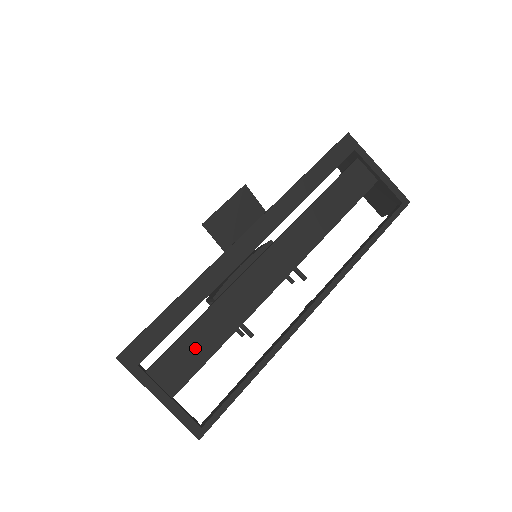
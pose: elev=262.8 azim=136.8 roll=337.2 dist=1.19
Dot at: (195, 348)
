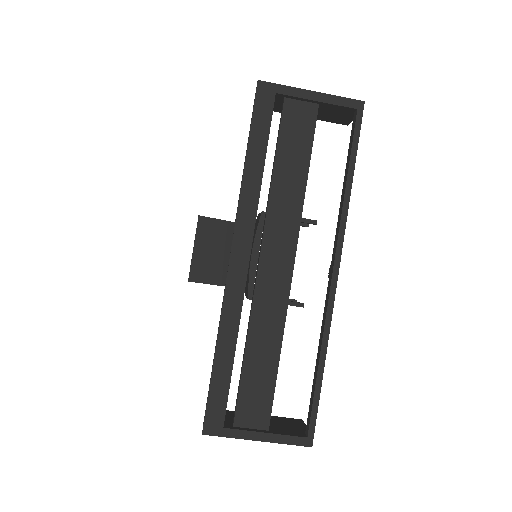
Dot at: (258, 381)
